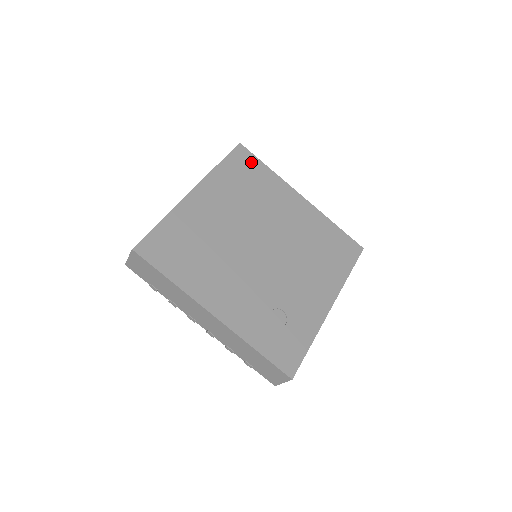
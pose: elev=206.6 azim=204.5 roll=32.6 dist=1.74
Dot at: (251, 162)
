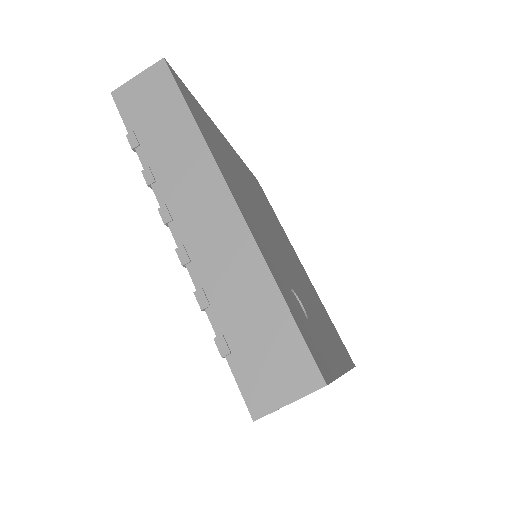
Dot at: (266, 198)
